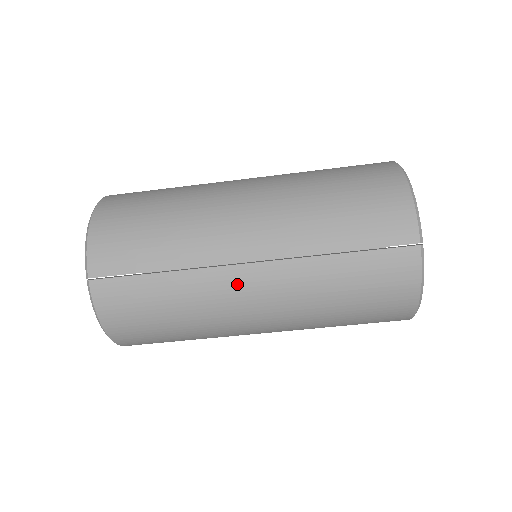
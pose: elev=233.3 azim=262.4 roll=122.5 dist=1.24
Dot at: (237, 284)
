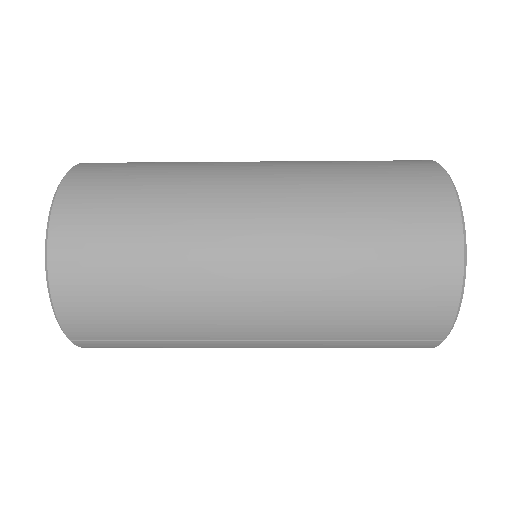
Dot at: (239, 347)
